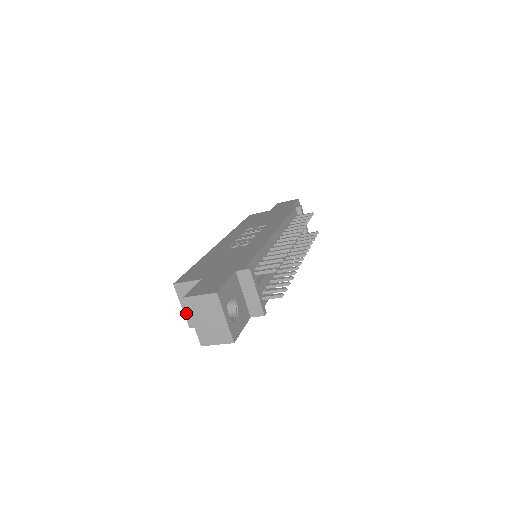
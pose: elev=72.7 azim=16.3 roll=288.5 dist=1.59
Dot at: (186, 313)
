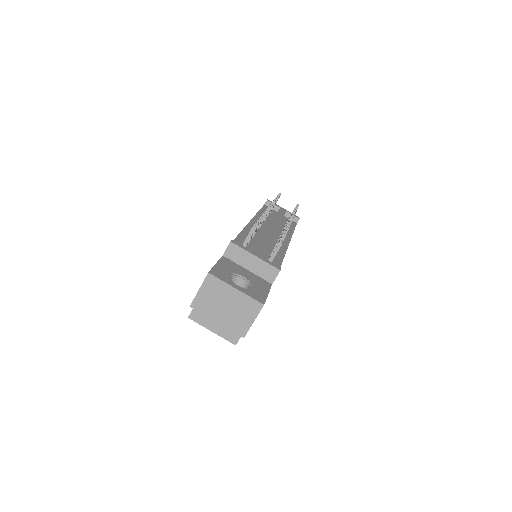
Dot at: (220, 334)
